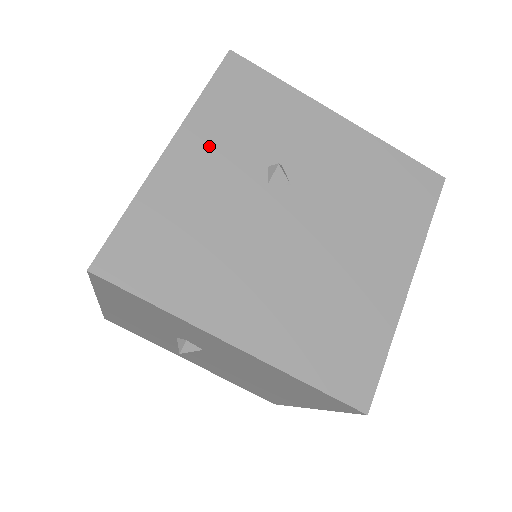
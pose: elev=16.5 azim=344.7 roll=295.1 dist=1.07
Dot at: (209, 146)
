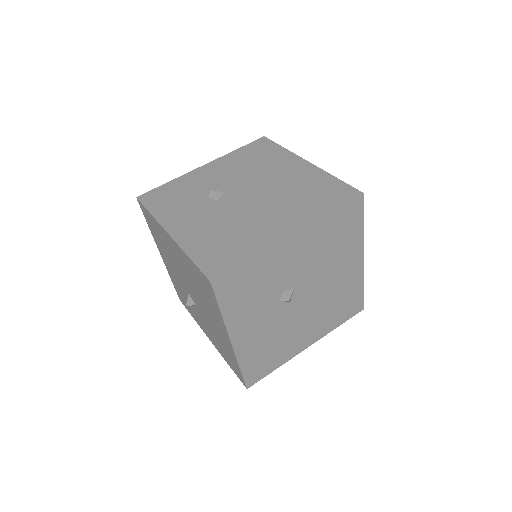
Dot at: (181, 218)
